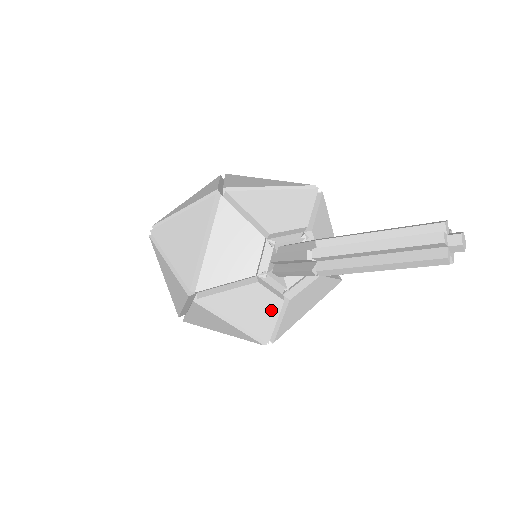
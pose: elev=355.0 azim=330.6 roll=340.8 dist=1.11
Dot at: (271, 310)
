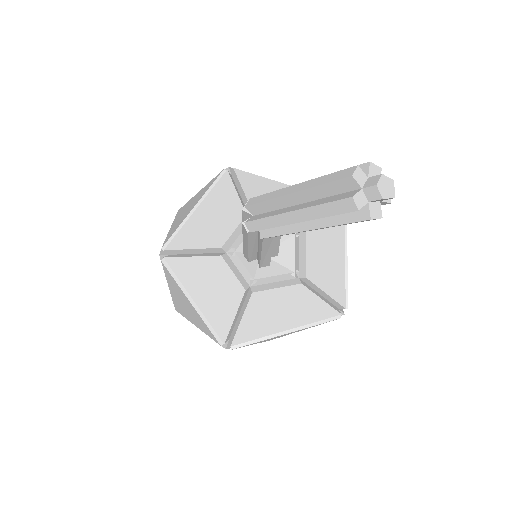
Dot at: (231, 298)
